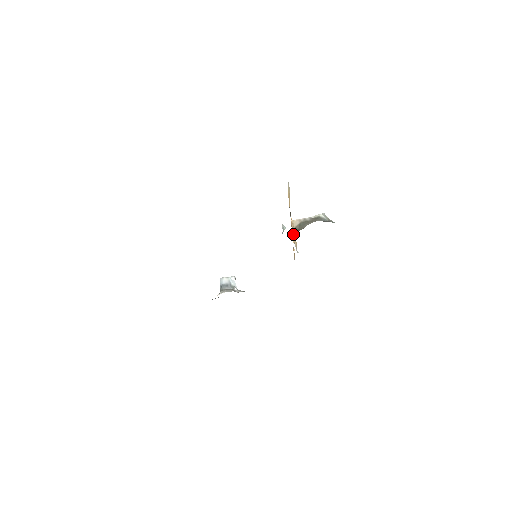
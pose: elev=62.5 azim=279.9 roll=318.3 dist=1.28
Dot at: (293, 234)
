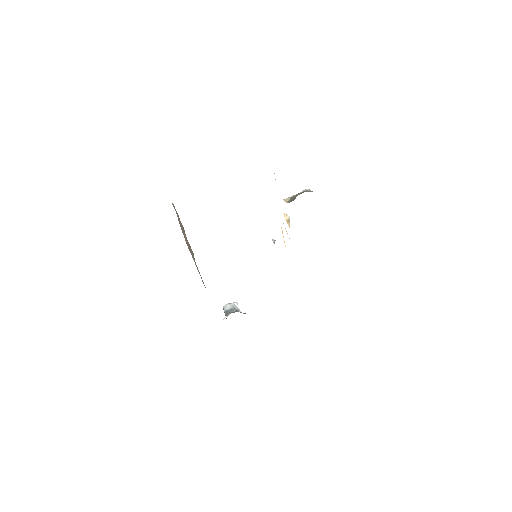
Dot at: (286, 221)
